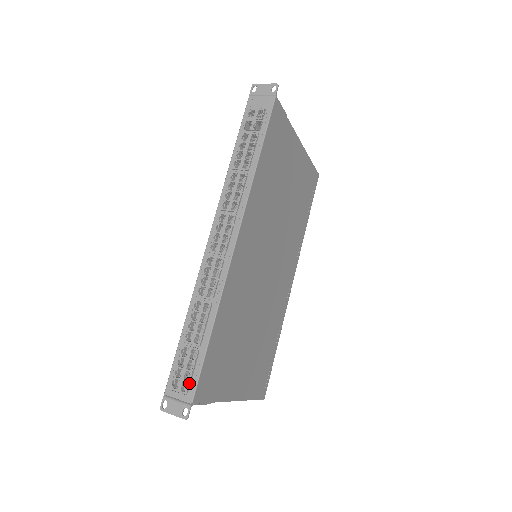
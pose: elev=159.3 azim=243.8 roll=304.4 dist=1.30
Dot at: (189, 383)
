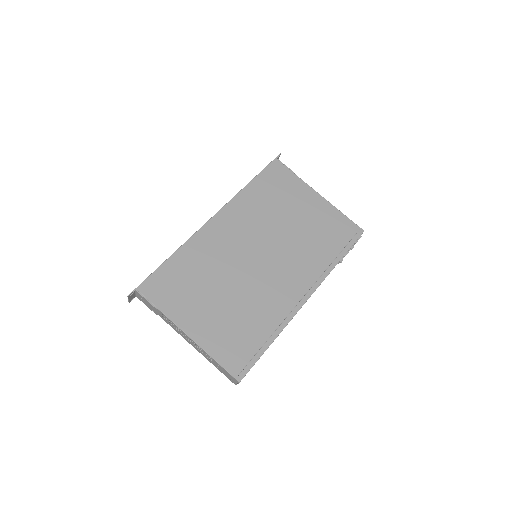
Dot at: occluded
